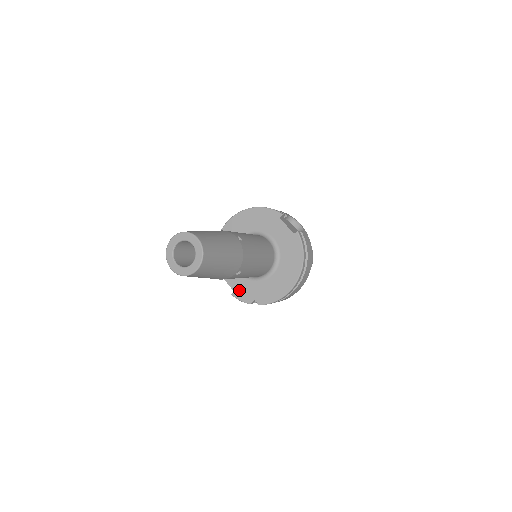
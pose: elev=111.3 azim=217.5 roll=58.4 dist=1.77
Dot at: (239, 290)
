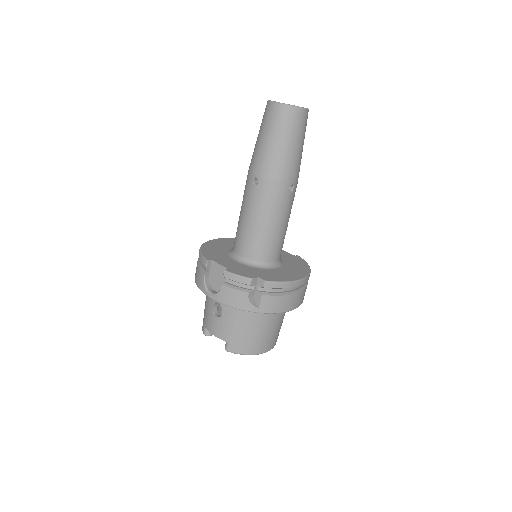
Dot at: (236, 269)
